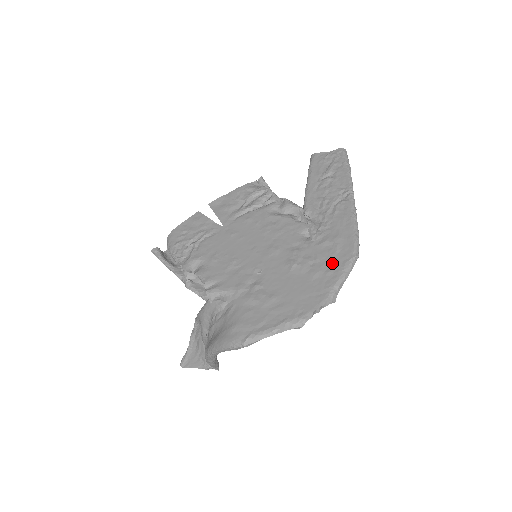
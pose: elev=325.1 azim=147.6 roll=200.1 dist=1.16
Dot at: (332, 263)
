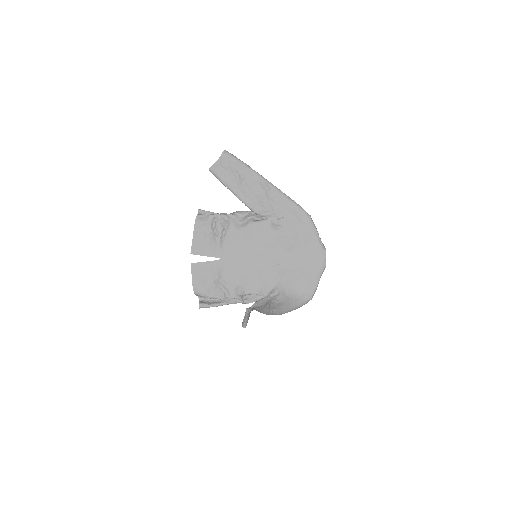
Dot at: (305, 231)
